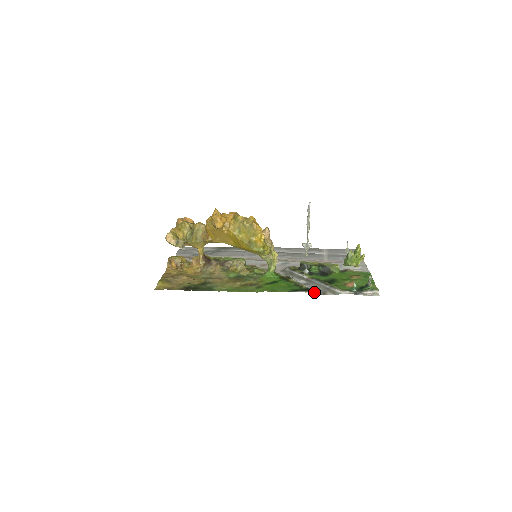
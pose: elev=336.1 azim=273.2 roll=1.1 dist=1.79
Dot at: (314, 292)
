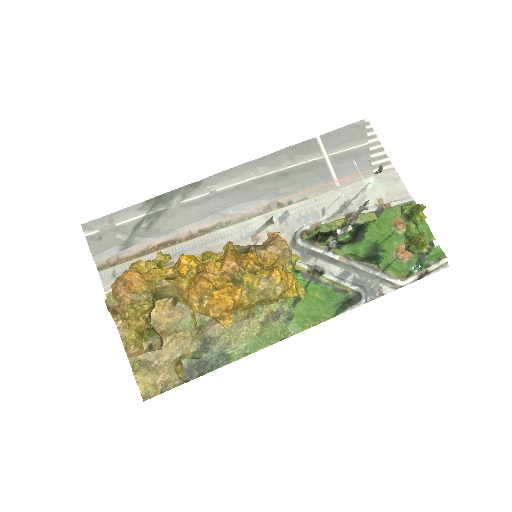
Dot at: (366, 296)
